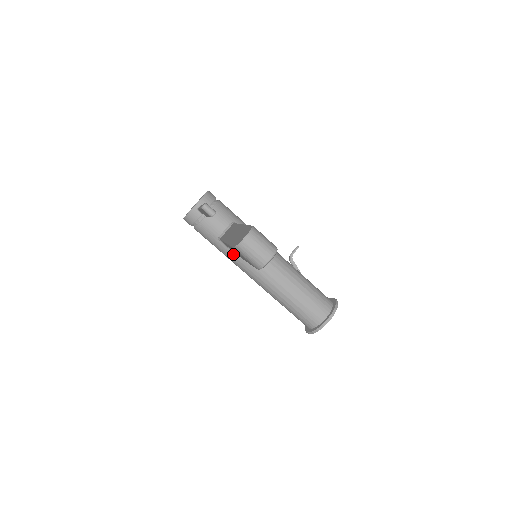
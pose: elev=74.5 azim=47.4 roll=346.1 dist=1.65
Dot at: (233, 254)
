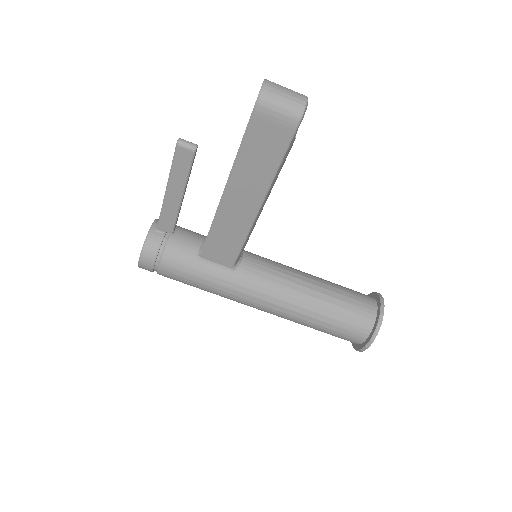
Dot at: (225, 271)
